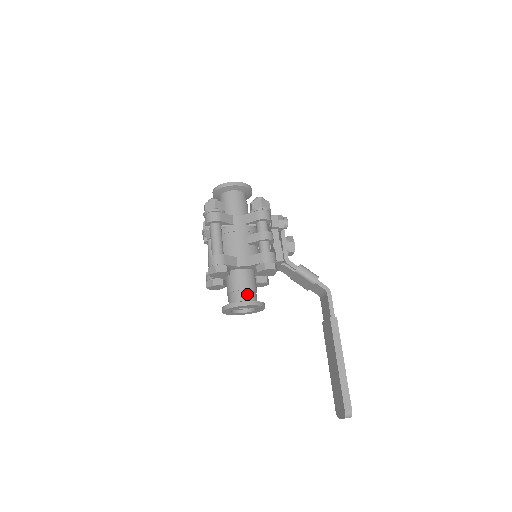
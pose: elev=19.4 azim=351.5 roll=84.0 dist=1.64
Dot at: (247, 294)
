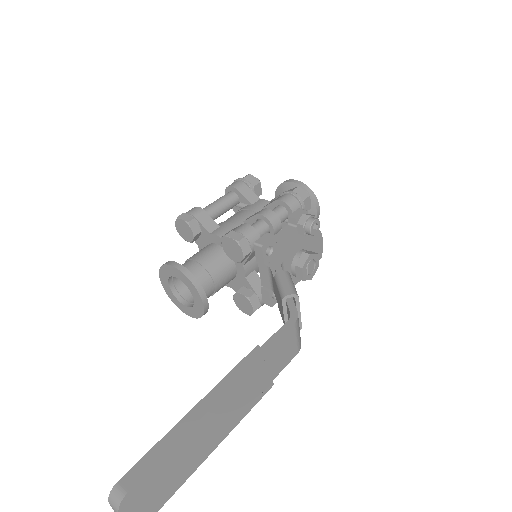
Dot at: (193, 266)
